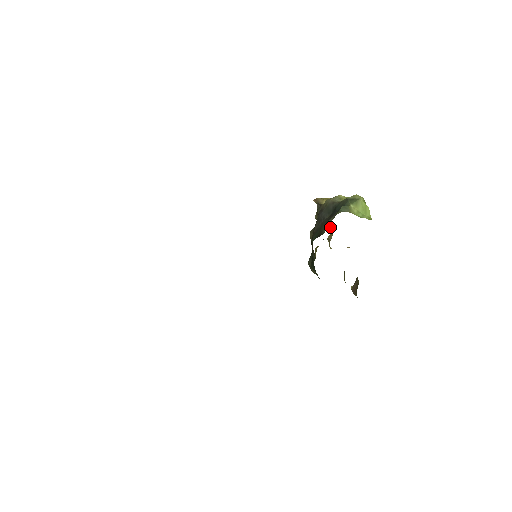
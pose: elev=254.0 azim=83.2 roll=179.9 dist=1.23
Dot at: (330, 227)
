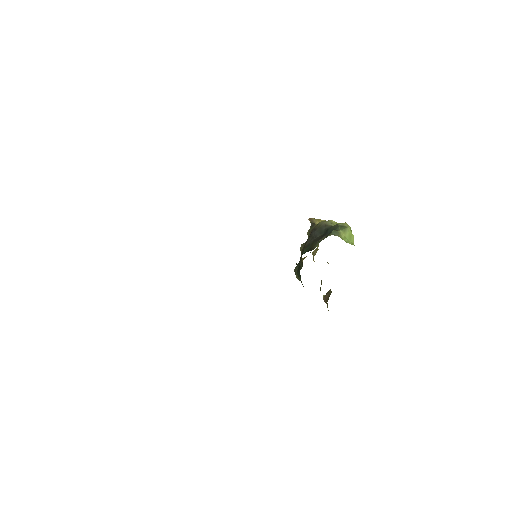
Dot at: occluded
